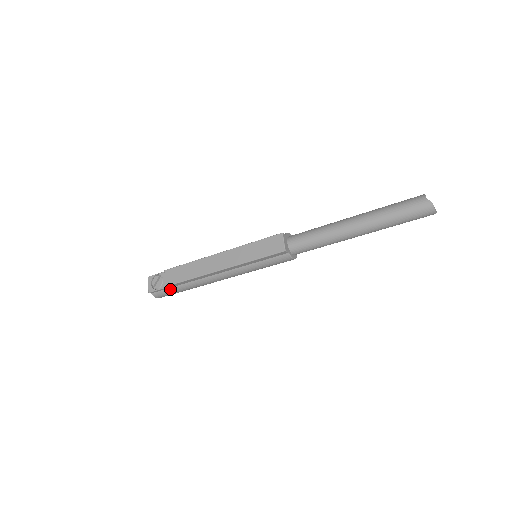
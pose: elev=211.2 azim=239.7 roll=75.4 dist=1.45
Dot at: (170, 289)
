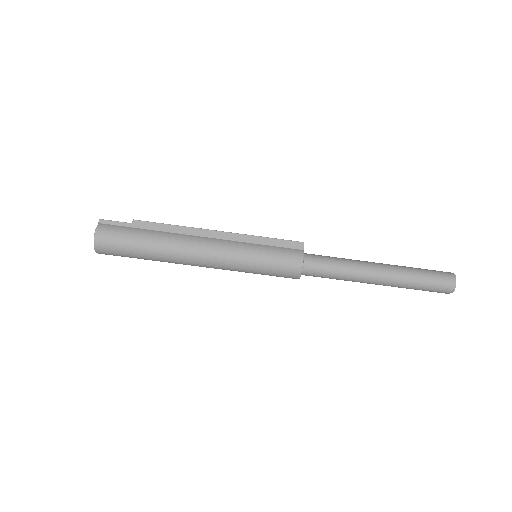
Dot at: (130, 228)
